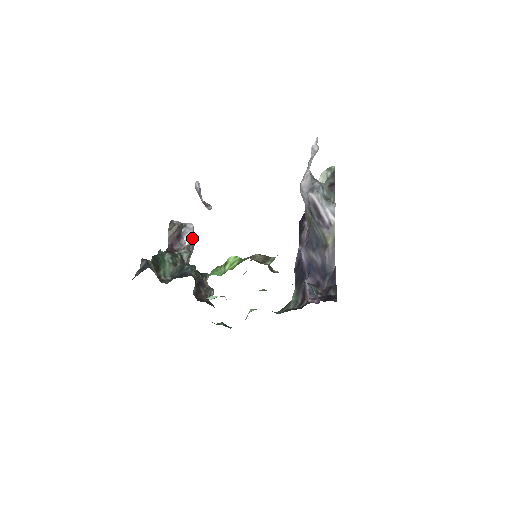
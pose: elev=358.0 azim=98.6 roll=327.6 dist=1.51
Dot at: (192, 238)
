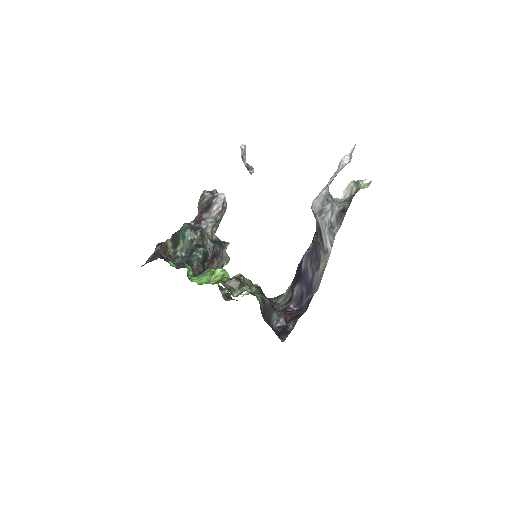
Dot at: (220, 209)
